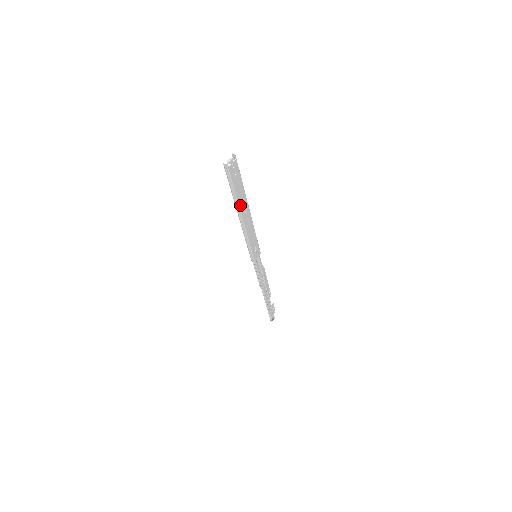
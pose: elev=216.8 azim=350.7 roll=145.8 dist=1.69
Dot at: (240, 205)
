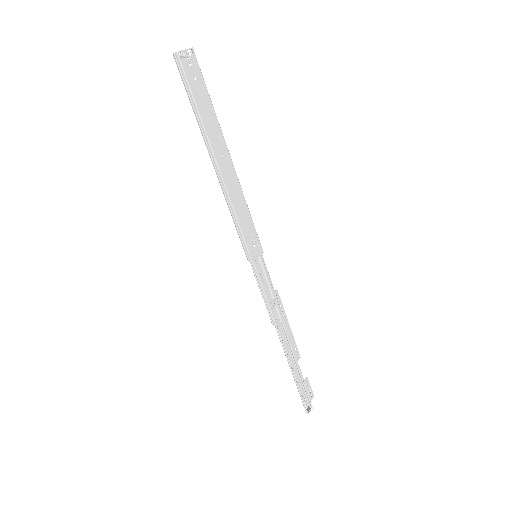
Dot at: (210, 138)
